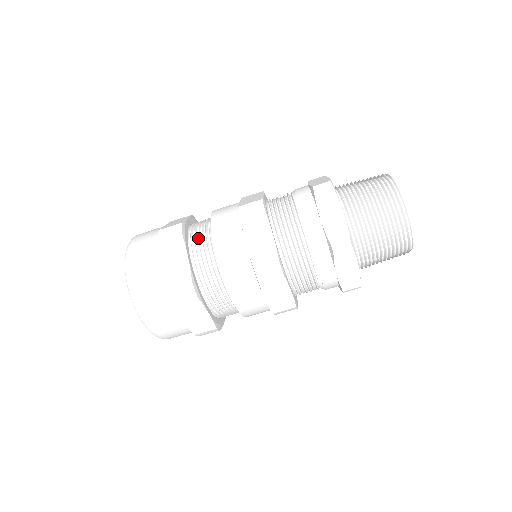
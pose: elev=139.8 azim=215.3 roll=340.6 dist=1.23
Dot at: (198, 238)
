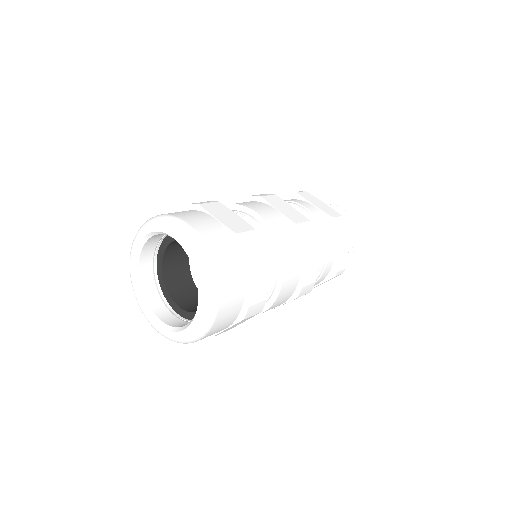
Dot at: occluded
